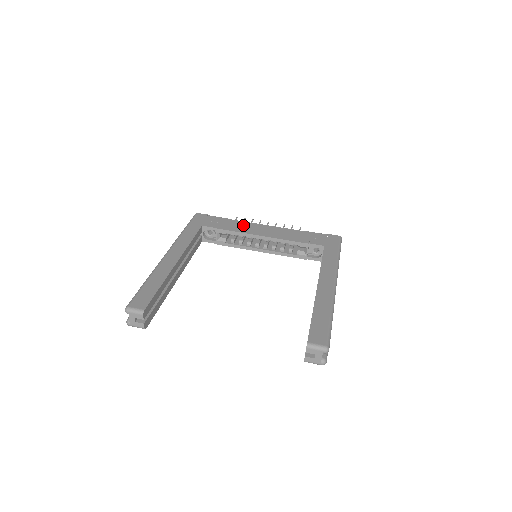
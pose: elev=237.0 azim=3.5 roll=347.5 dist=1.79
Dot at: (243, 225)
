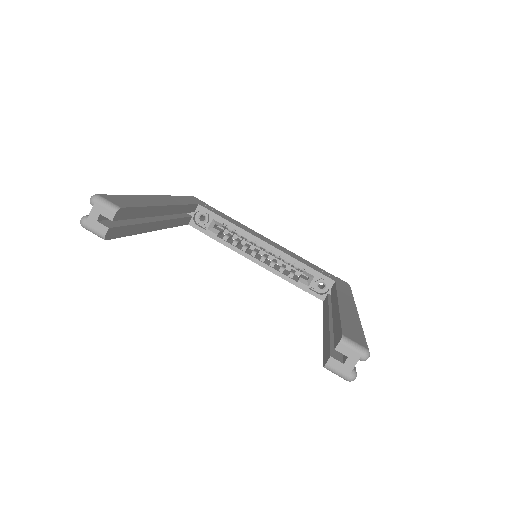
Dot at: occluded
